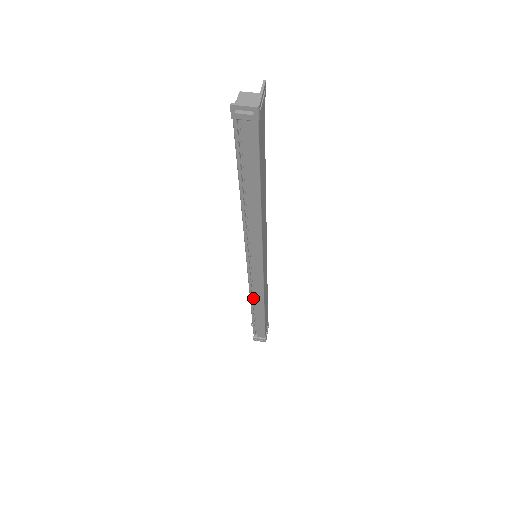
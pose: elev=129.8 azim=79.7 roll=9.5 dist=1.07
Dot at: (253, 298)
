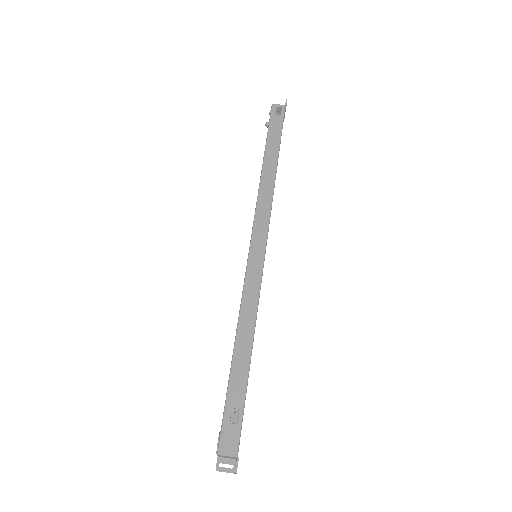
Dot at: occluded
